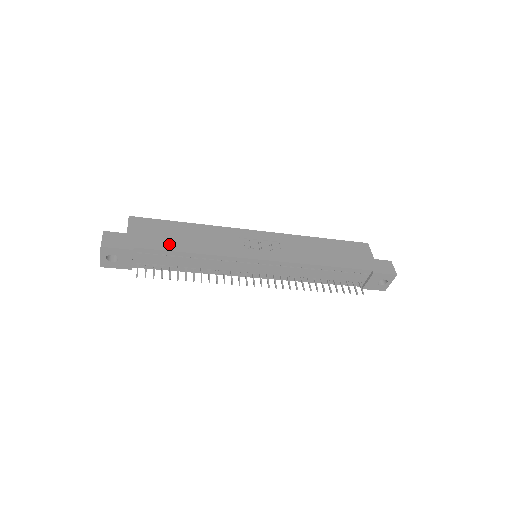
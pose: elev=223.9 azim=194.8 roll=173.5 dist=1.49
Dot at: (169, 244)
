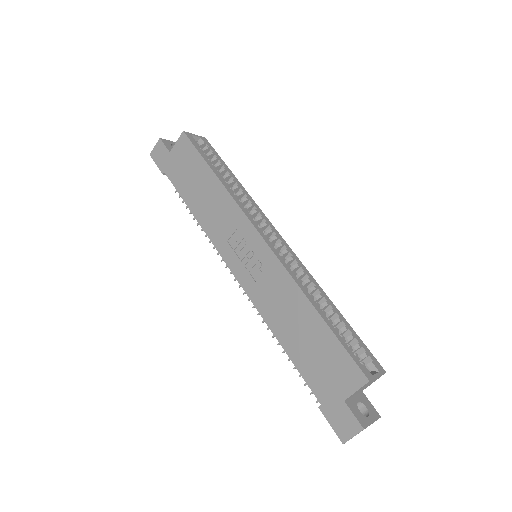
Dot at: (185, 188)
